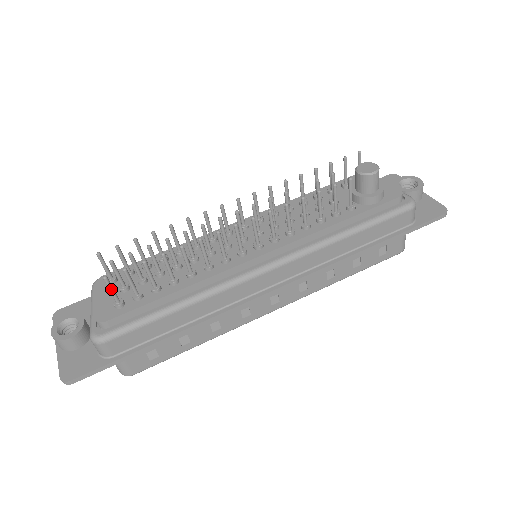
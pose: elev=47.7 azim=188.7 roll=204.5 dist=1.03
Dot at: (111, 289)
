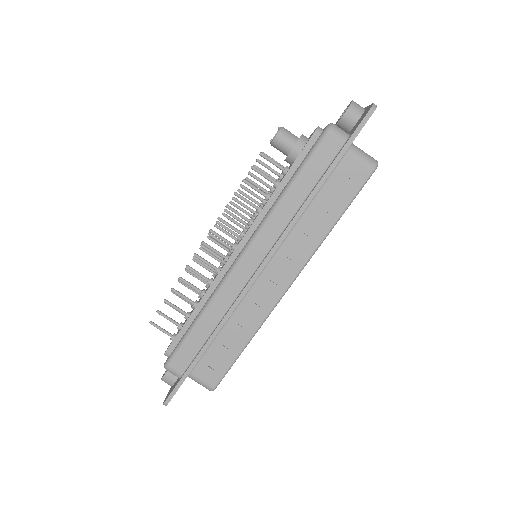
Dot at: (159, 329)
